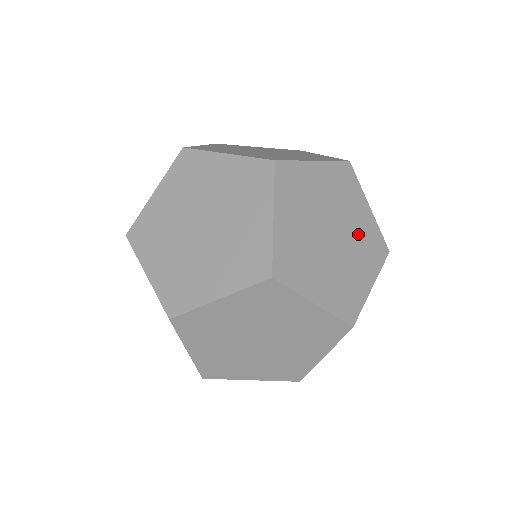
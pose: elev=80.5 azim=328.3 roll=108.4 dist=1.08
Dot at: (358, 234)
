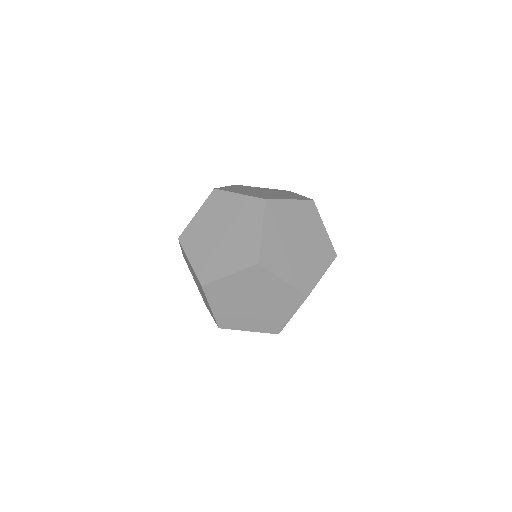
Dot at: (306, 265)
